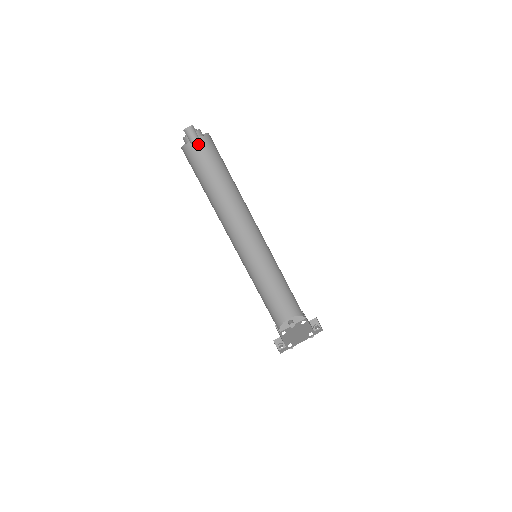
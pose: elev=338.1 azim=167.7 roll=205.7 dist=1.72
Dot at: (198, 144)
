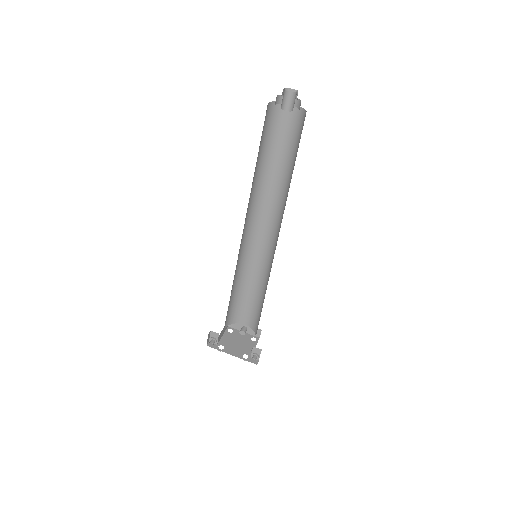
Dot at: (292, 113)
